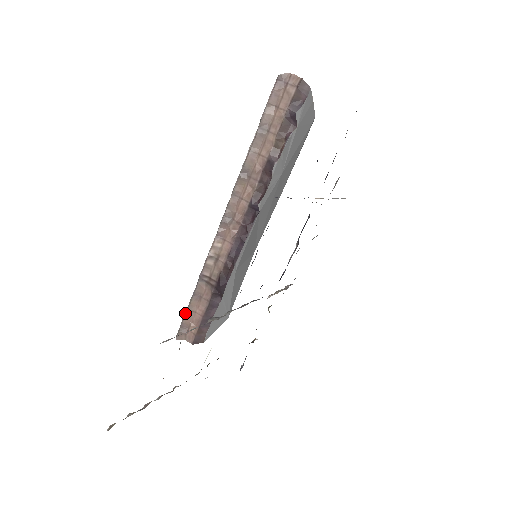
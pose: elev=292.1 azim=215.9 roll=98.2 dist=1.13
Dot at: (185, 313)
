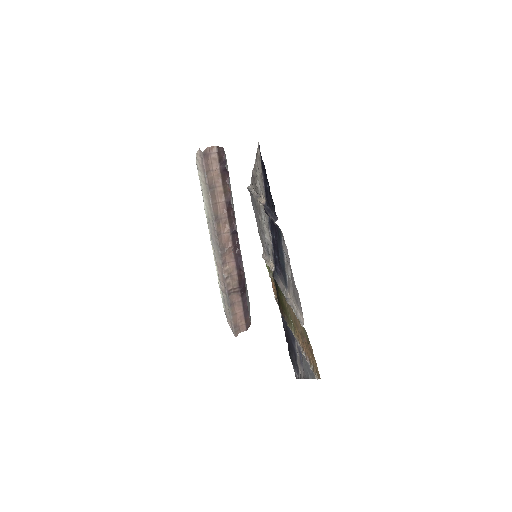
Dot at: (232, 319)
